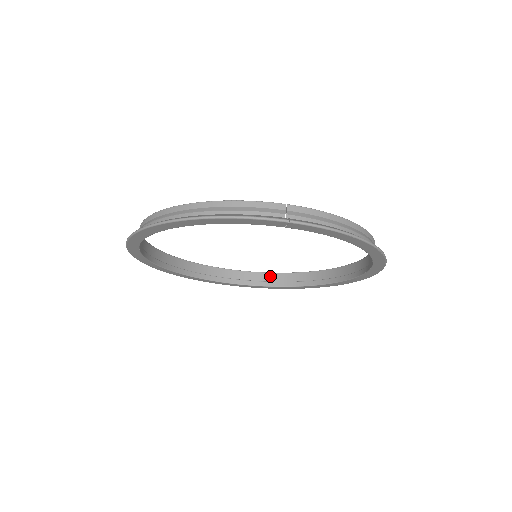
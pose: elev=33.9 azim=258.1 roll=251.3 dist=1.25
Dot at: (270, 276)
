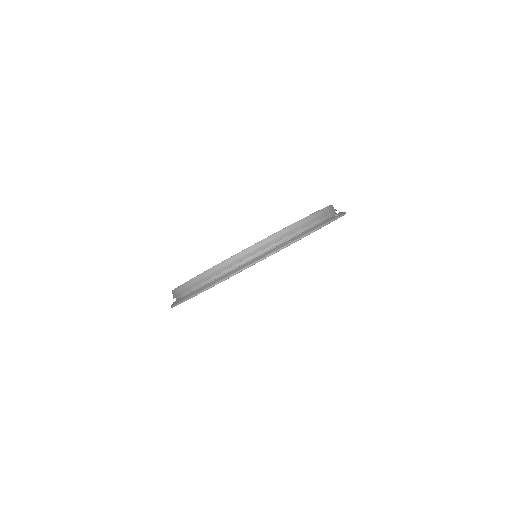
Dot at: occluded
